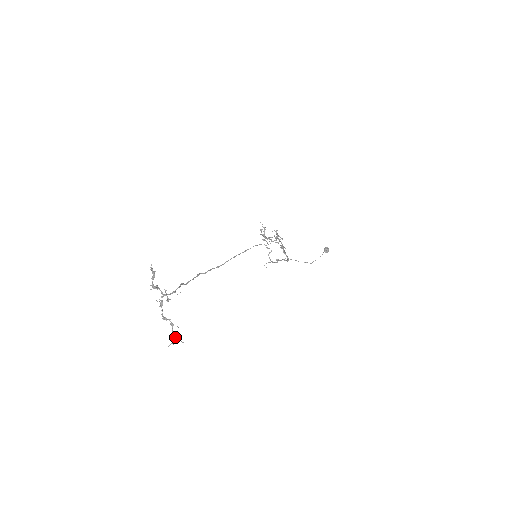
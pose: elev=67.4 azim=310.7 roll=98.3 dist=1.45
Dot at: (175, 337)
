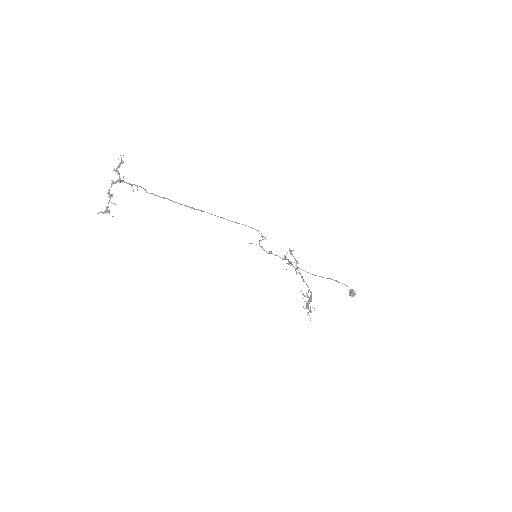
Dot at: (107, 208)
